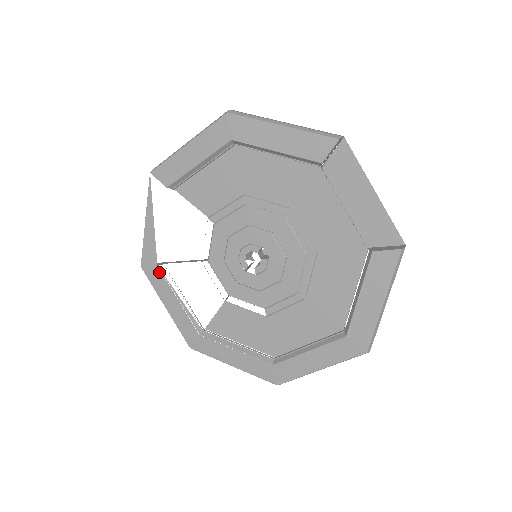
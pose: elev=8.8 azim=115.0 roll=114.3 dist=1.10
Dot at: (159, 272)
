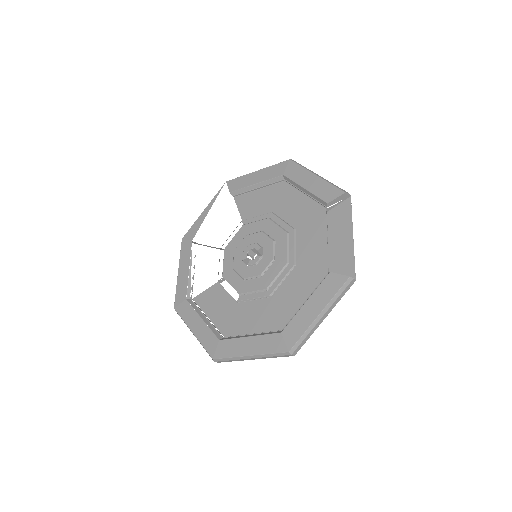
Dot at: (190, 245)
